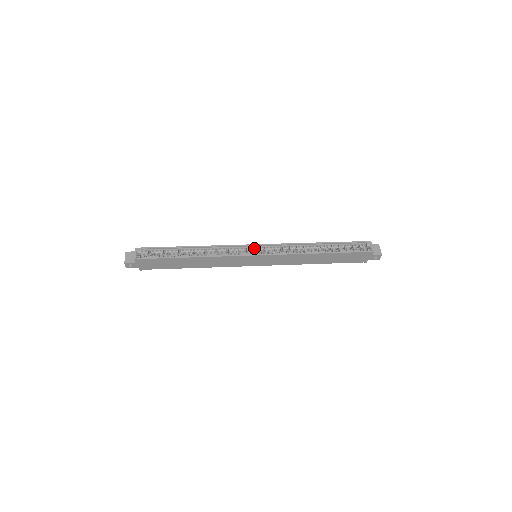
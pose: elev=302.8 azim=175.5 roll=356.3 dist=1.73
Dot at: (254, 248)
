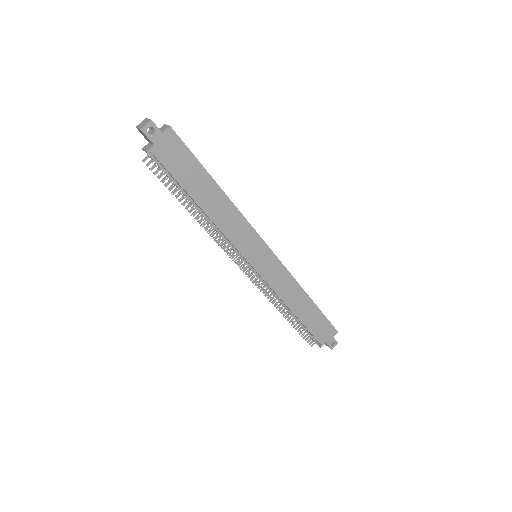
Dot at: occluded
